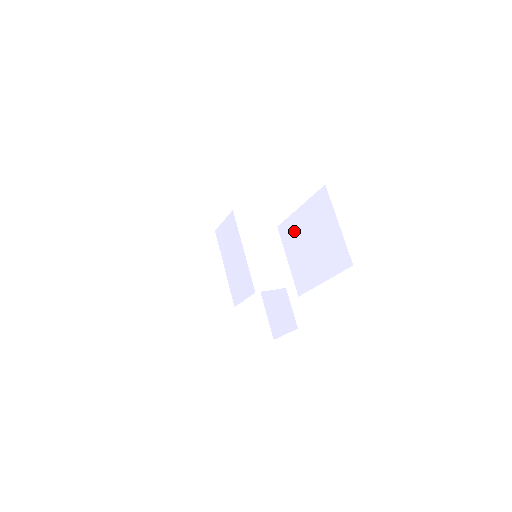
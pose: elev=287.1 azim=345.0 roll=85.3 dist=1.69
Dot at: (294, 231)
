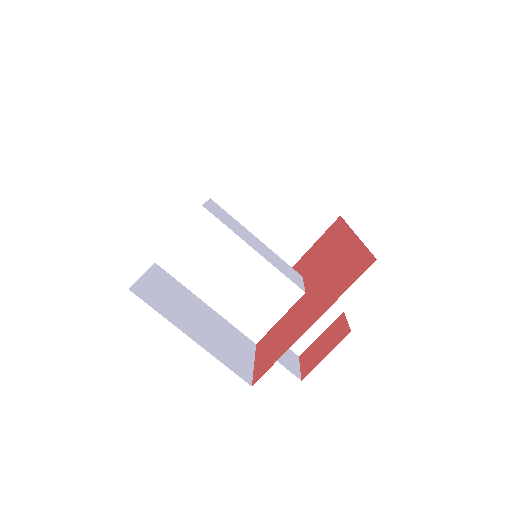
Dot at: occluded
